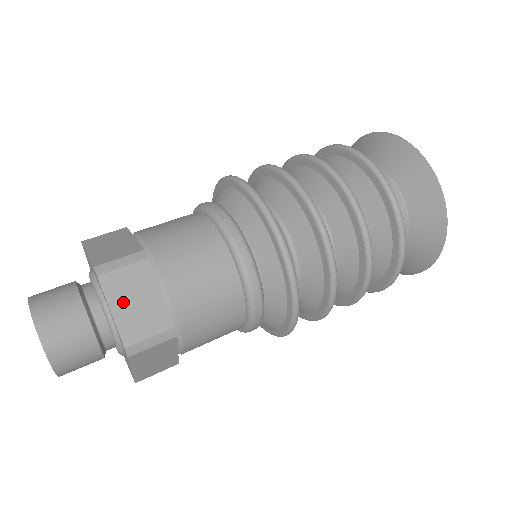
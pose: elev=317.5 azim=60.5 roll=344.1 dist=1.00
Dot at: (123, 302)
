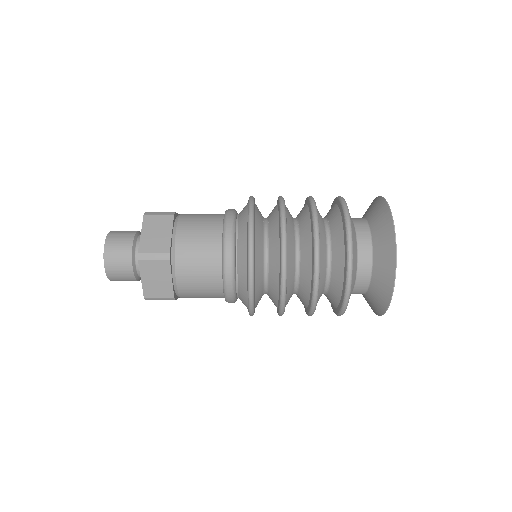
Dot at: (150, 231)
